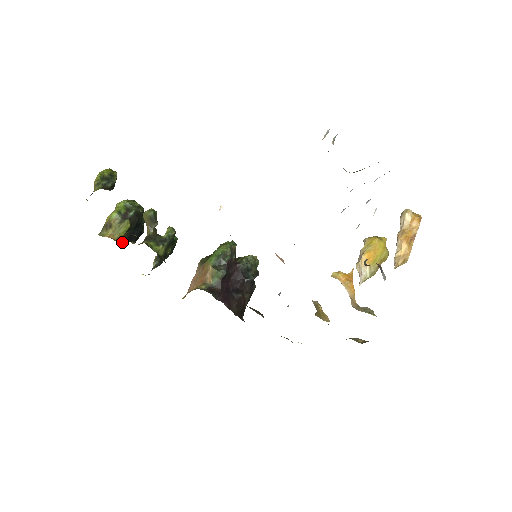
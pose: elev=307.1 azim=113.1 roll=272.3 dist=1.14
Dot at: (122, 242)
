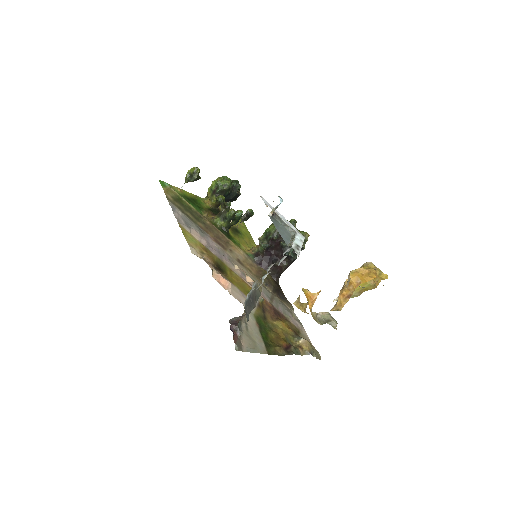
Dot at: (218, 205)
